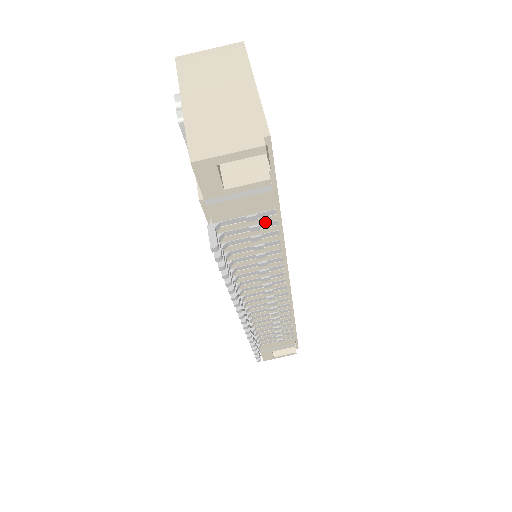
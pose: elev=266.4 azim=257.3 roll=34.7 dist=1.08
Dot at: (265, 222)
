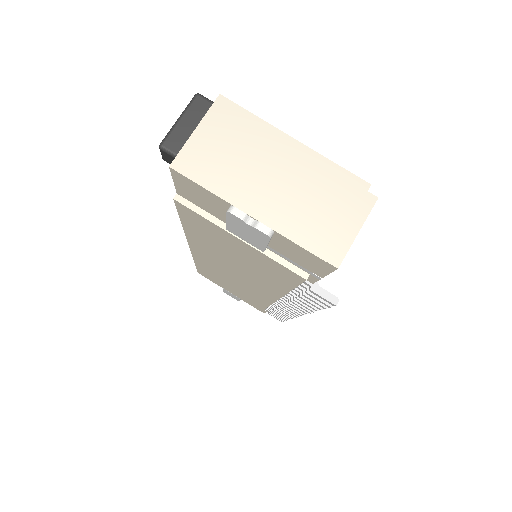
Dot at: occluded
